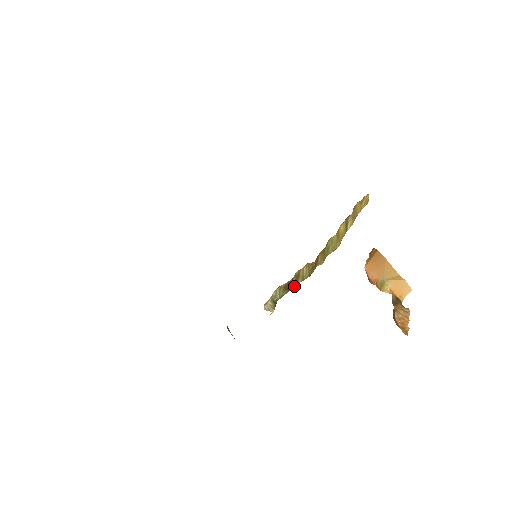
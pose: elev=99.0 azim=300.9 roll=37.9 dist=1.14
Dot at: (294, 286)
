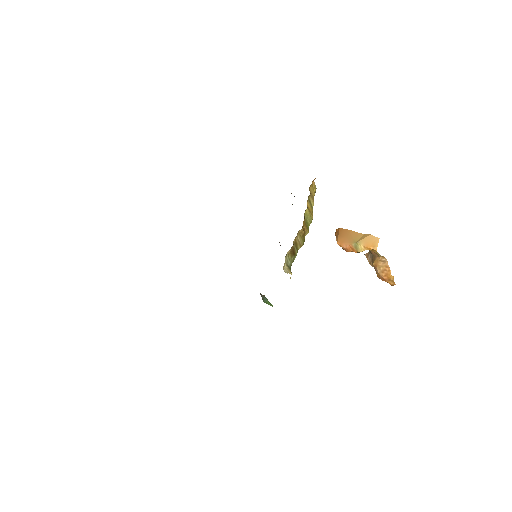
Dot at: (297, 252)
